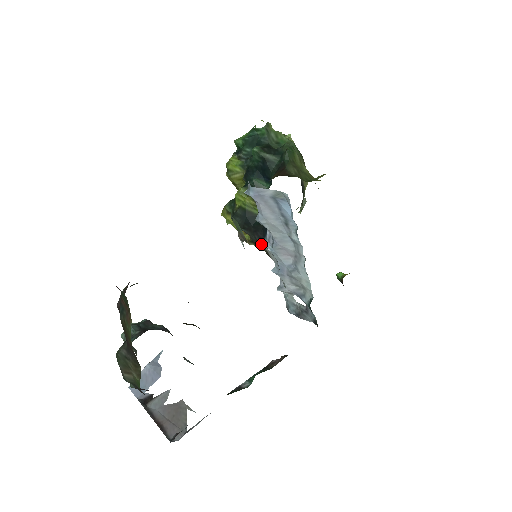
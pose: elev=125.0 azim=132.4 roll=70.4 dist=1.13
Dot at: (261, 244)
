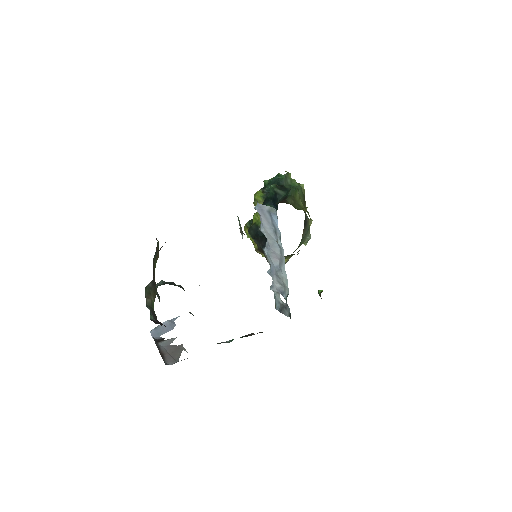
Dot at: (263, 251)
